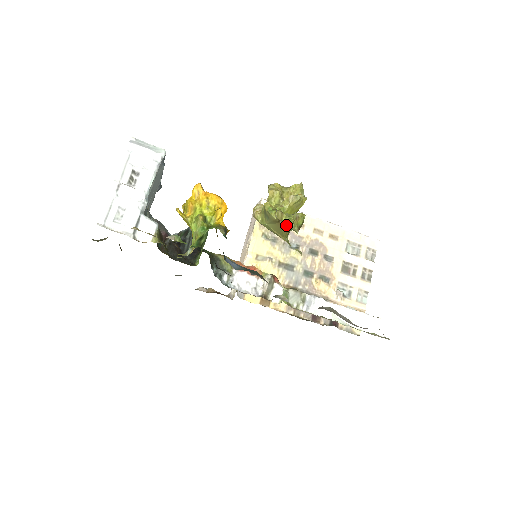
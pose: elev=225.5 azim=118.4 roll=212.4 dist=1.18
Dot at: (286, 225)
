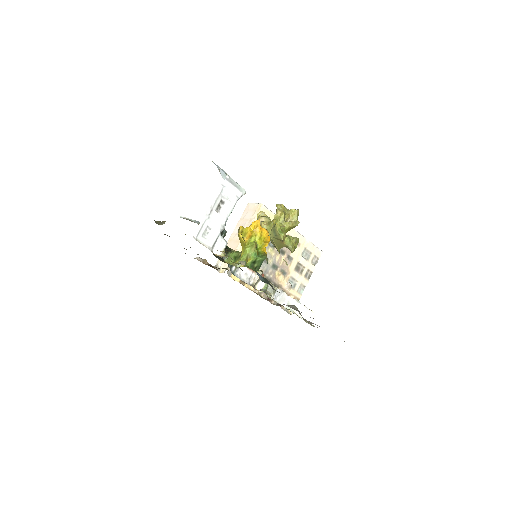
Dot at: (286, 244)
